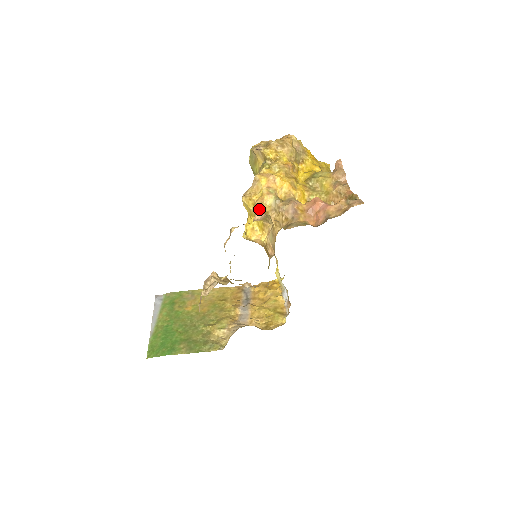
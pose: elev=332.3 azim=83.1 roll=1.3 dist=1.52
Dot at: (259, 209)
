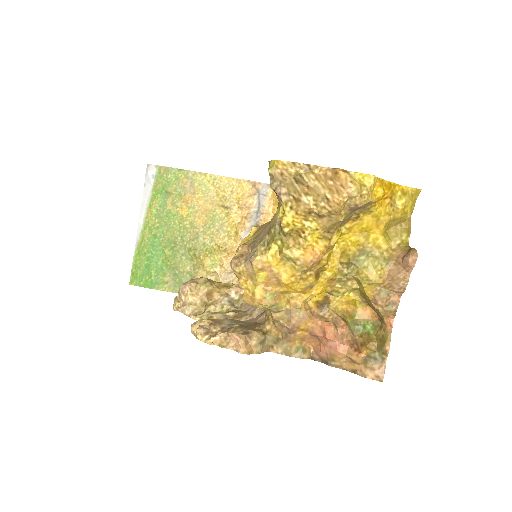
Dot at: (246, 302)
